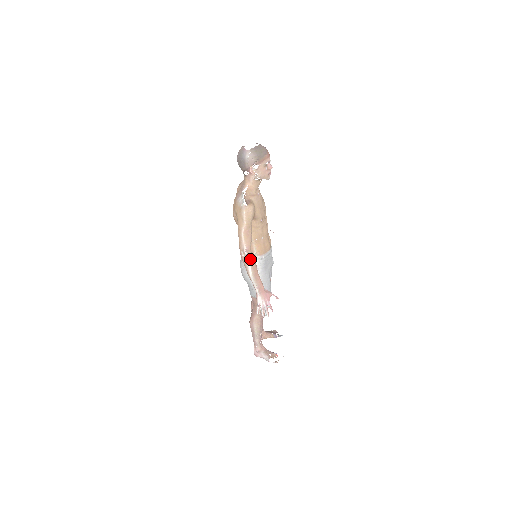
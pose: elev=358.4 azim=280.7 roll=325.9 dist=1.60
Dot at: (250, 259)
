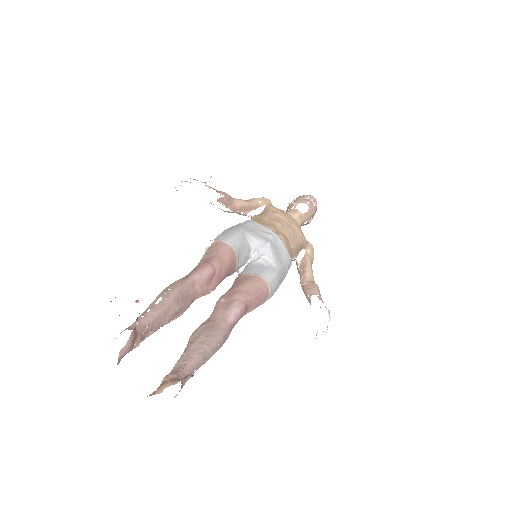
Dot at: occluded
